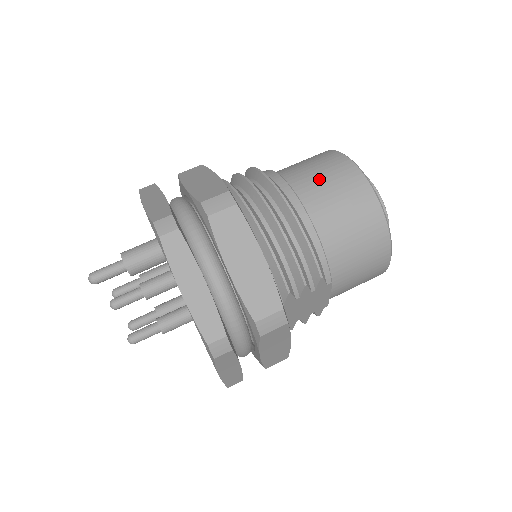
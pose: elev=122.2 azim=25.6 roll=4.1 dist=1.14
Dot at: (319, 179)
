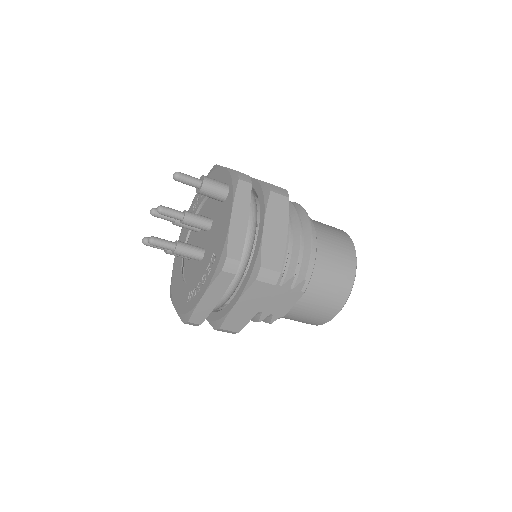
Dot at: (329, 231)
